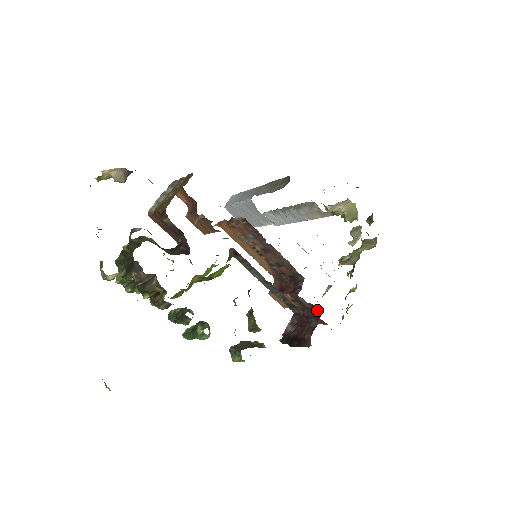
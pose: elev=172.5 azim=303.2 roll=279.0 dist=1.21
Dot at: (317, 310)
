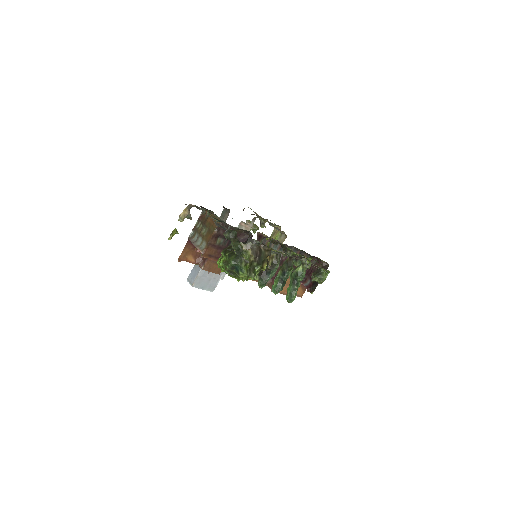
Dot at: occluded
